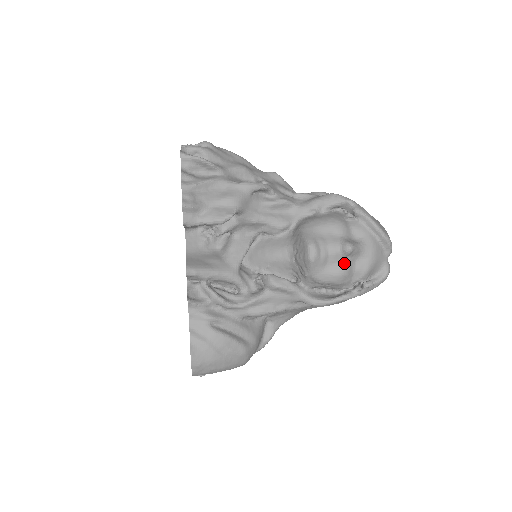
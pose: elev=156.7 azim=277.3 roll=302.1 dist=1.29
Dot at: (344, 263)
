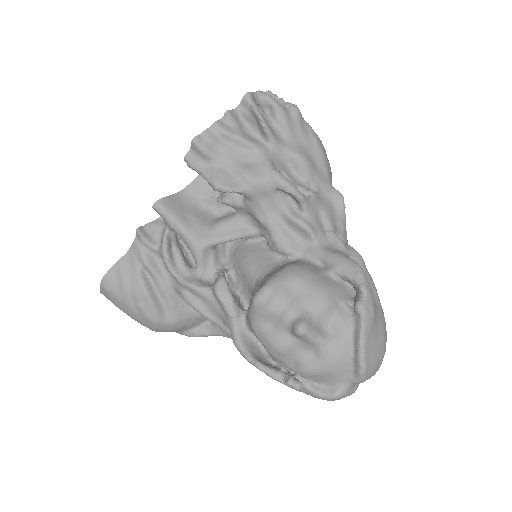
Dot at: (288, 339)
